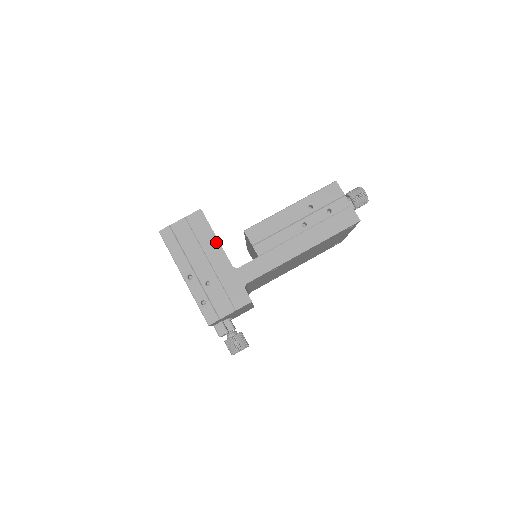
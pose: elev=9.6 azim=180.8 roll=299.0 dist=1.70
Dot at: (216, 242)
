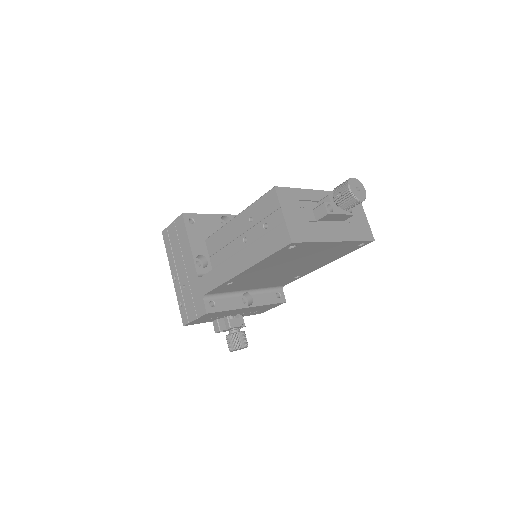
Dot at: (189, 248)
